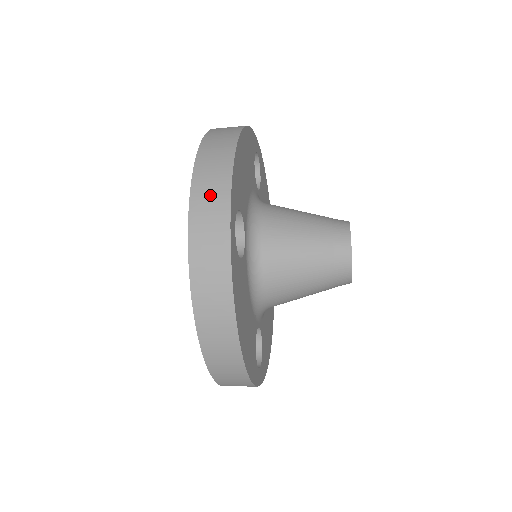
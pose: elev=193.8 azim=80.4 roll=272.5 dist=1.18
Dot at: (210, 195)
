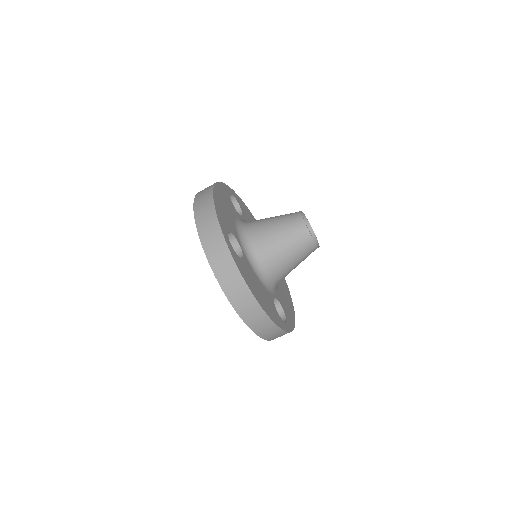
Dot at: occluded
